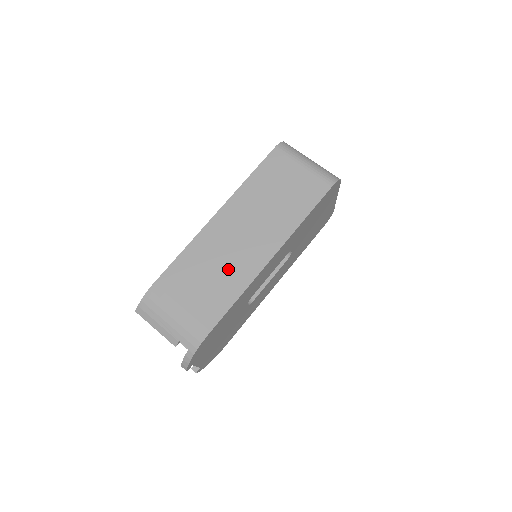
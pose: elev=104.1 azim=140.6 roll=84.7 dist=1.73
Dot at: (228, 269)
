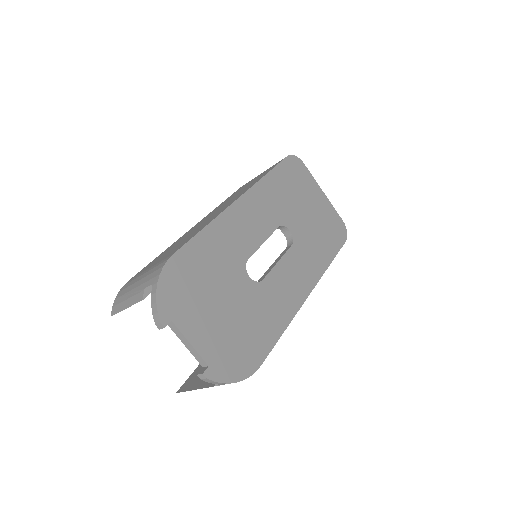
Dot at: occluded
